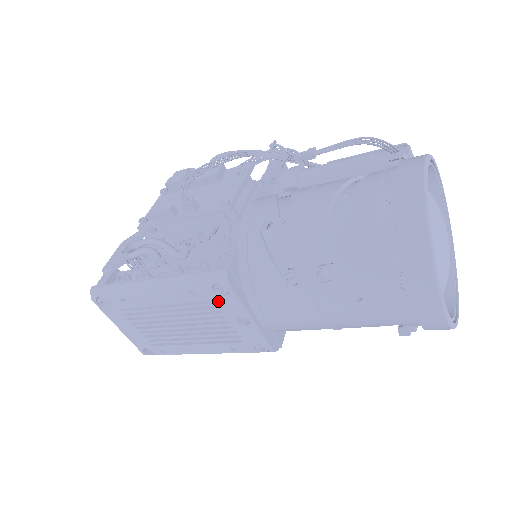
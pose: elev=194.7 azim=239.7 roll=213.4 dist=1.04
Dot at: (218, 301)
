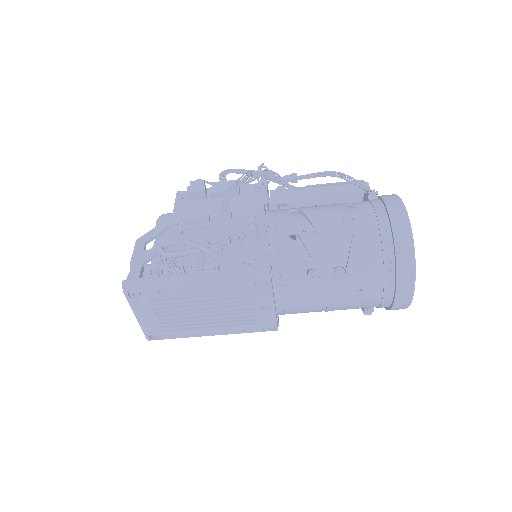
Dot at: (254, 292)
